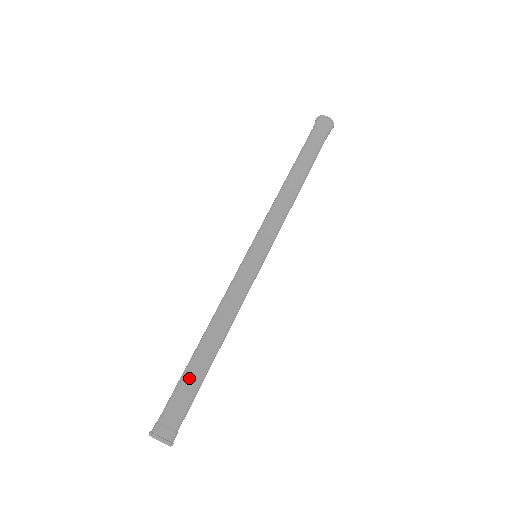
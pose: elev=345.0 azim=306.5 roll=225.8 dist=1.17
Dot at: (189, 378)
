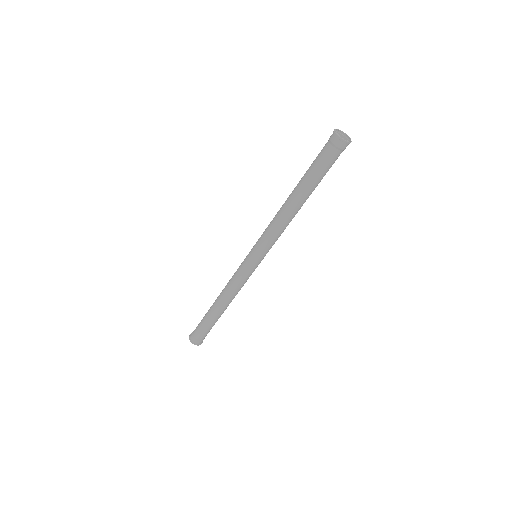
Dot at: (209, 322)
